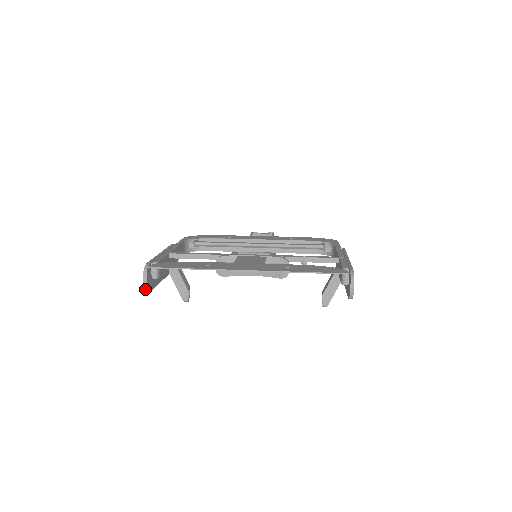
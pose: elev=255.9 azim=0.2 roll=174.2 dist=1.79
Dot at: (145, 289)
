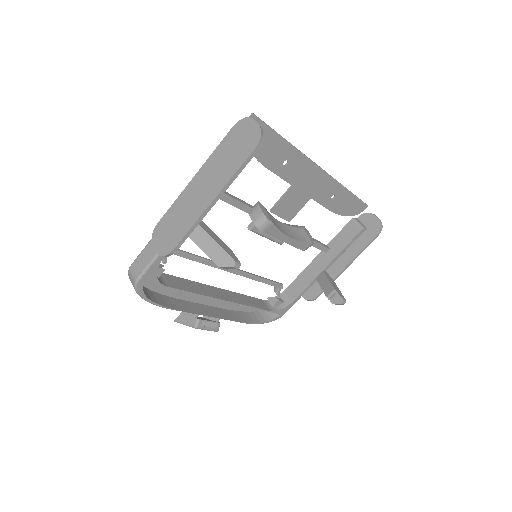
Dot at: (261, 133)
